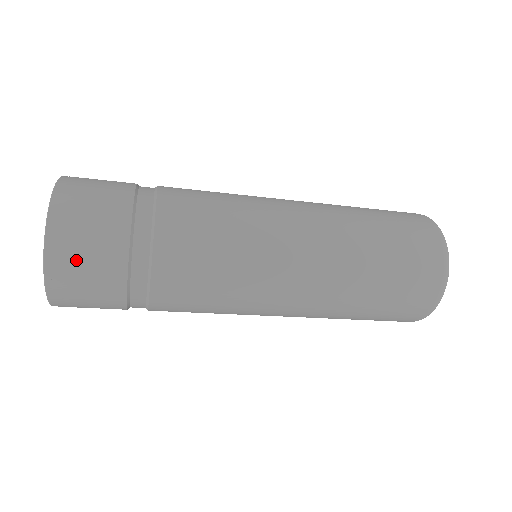
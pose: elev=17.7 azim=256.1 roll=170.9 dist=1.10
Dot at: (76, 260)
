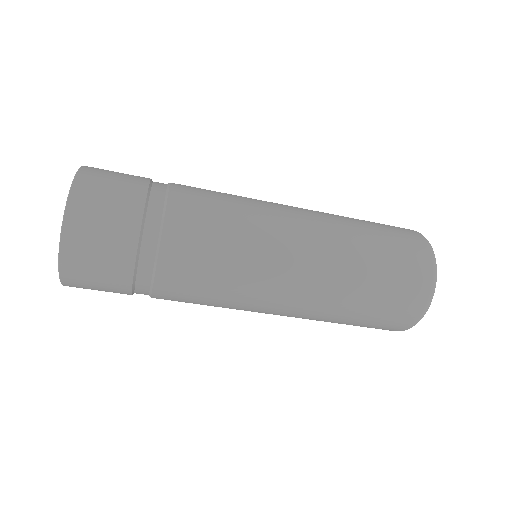
Dot at: (90, 241)
